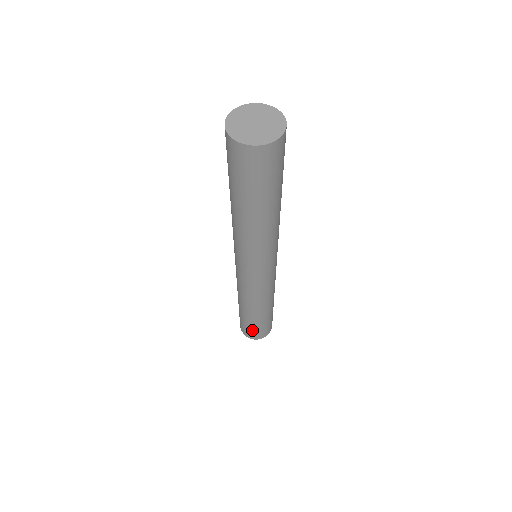
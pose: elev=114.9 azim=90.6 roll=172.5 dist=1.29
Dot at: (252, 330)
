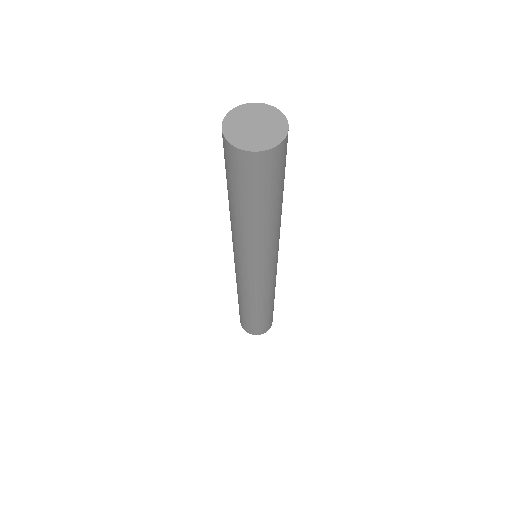
Dot at: (252, 326)
